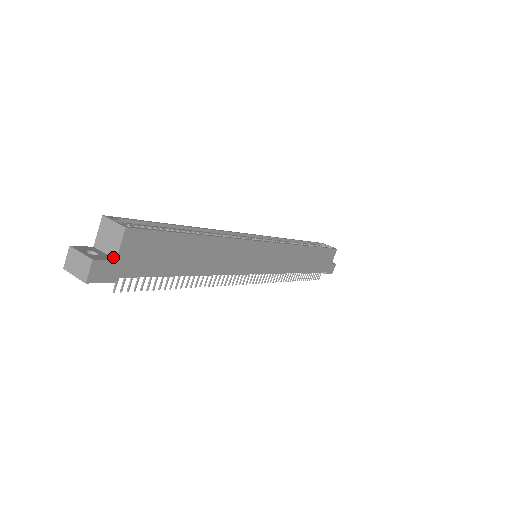
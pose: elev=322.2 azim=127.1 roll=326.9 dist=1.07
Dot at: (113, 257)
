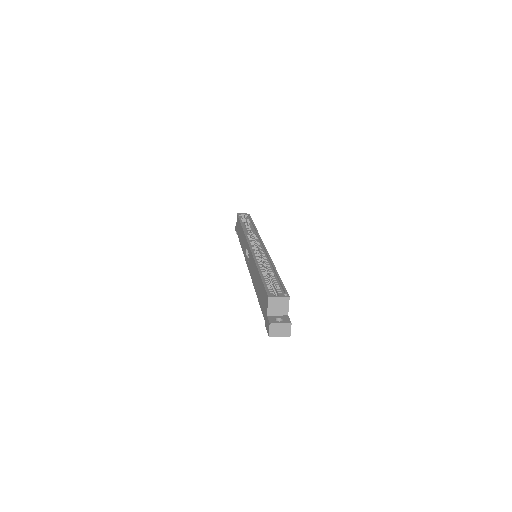
Dot at: (285, 315)
